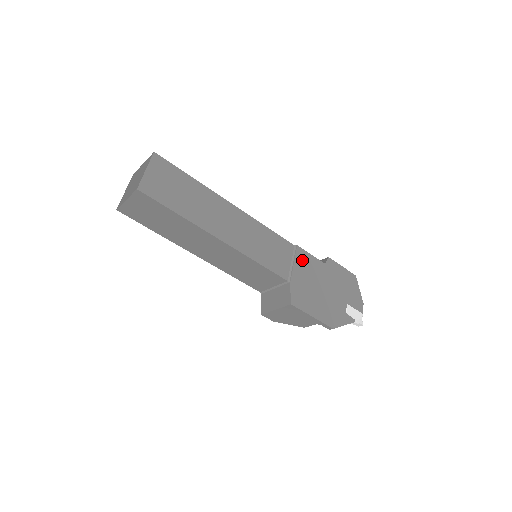
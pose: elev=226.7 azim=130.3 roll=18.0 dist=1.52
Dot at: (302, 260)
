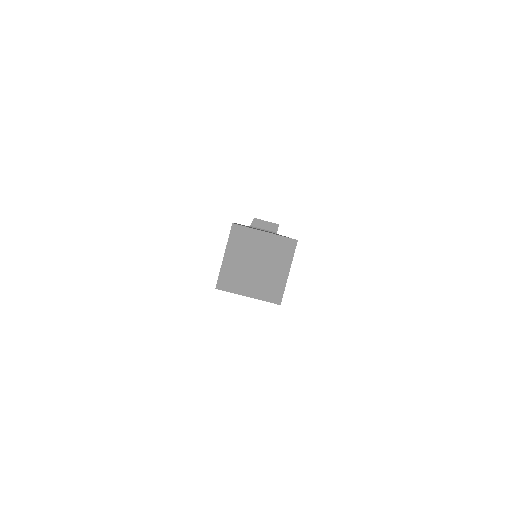
Dot at: occluded
